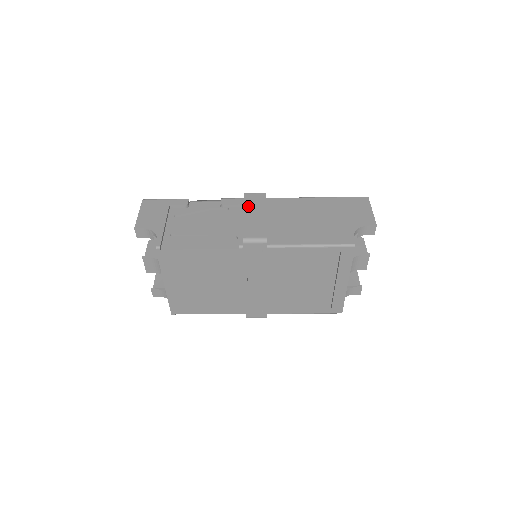
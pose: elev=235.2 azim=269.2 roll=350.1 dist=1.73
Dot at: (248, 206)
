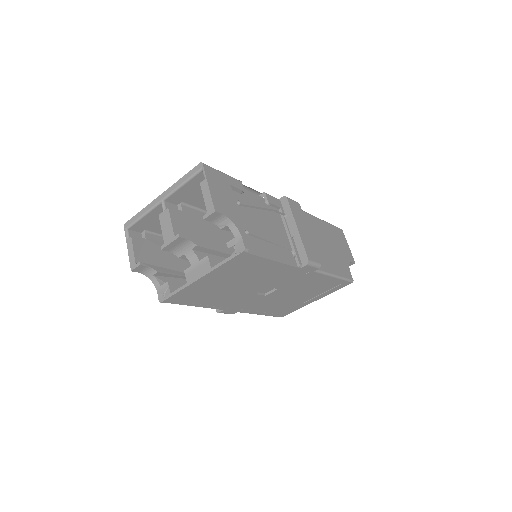
Dot at: (296, 217)
